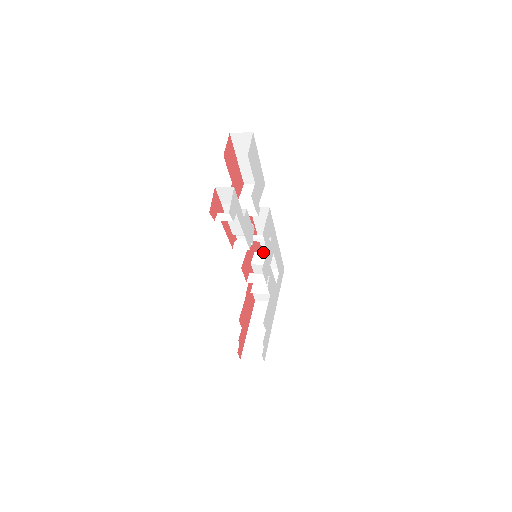
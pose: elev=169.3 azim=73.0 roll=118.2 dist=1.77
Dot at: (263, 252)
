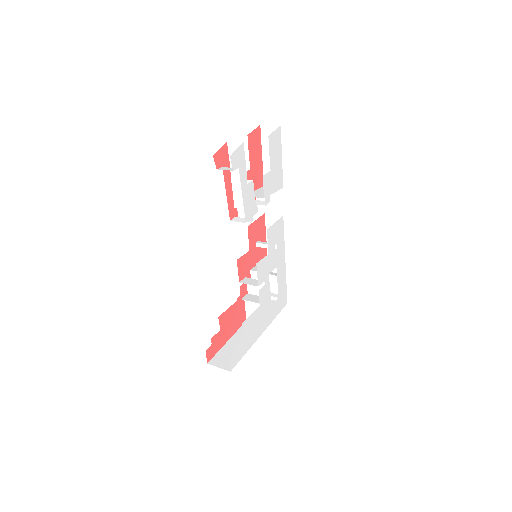
Dot at: occluded
